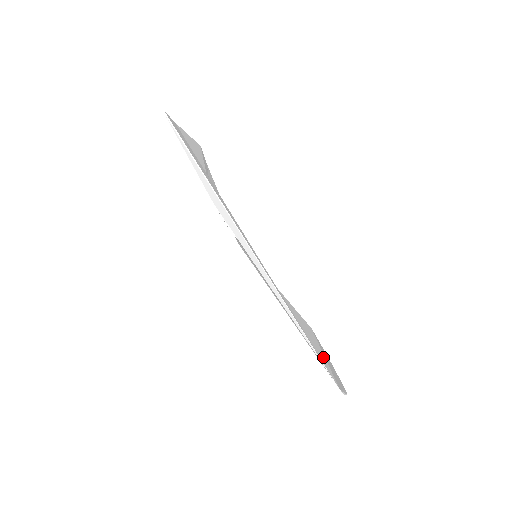
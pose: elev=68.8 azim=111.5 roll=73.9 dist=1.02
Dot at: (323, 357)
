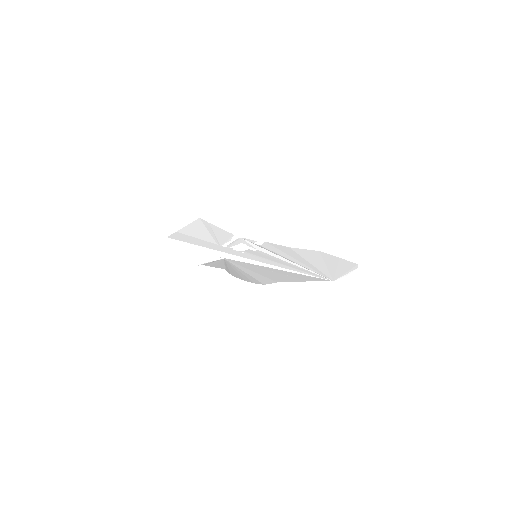
Dot at: (324, 268)
